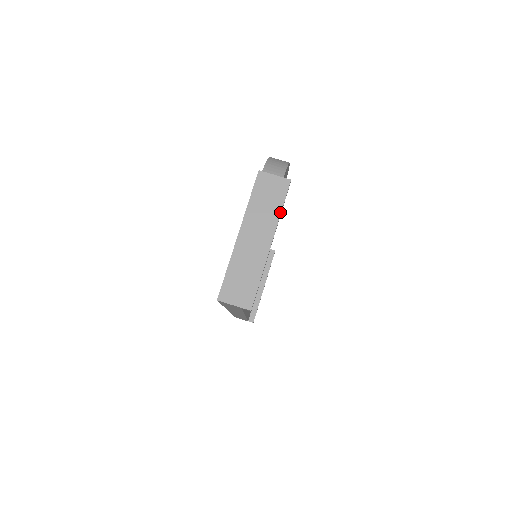
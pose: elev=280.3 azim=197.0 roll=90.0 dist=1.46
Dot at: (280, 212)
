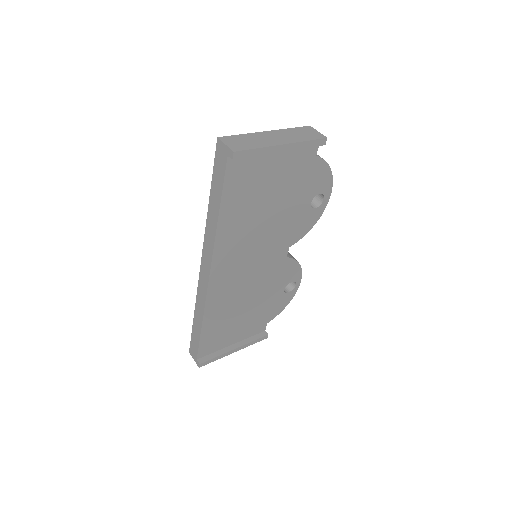
Dot at: (305, 141)
